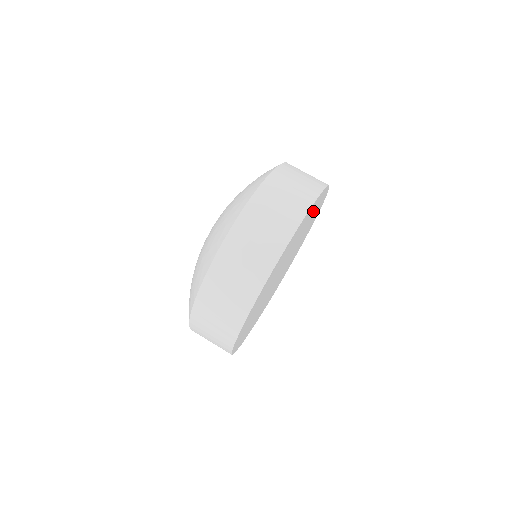
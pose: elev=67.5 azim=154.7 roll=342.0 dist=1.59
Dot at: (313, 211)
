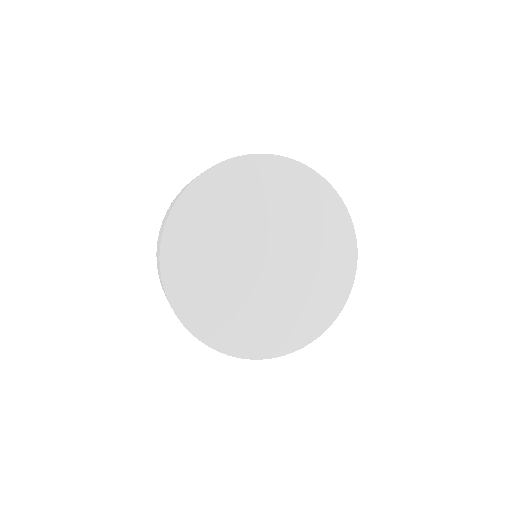
Dot at: (300, 194)
